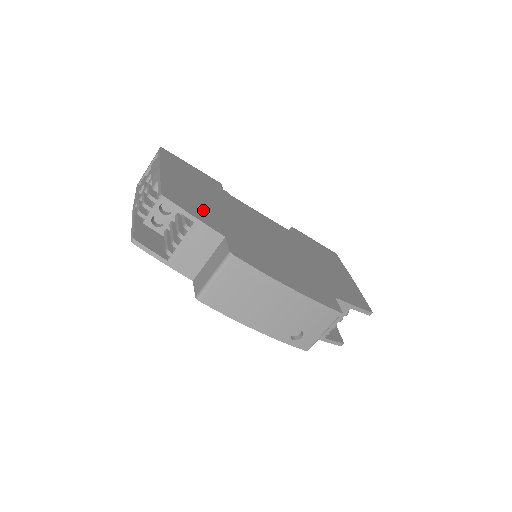
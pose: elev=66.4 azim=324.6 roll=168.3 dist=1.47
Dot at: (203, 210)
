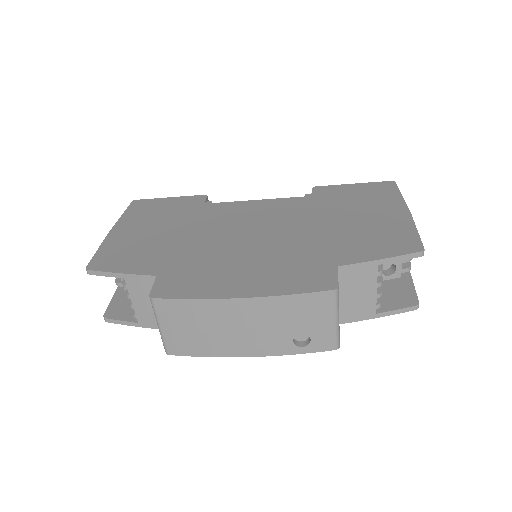
Dot at: (143, 255)
